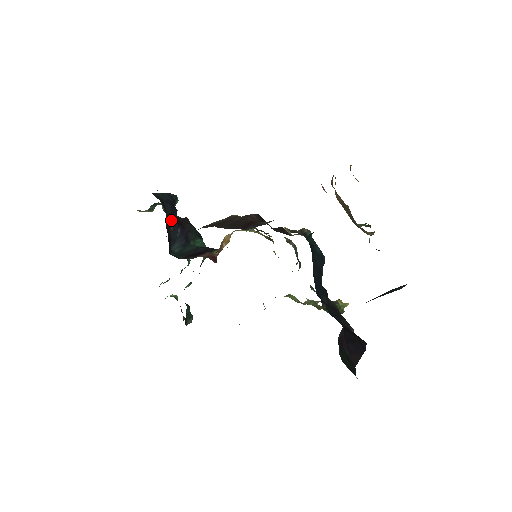
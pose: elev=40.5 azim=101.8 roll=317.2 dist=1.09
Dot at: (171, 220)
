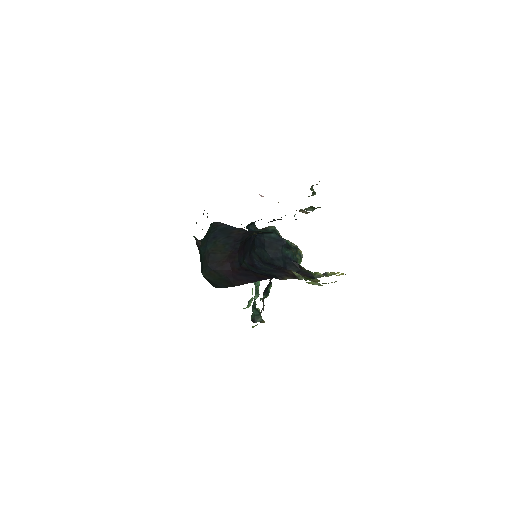
Dot at: occluded
